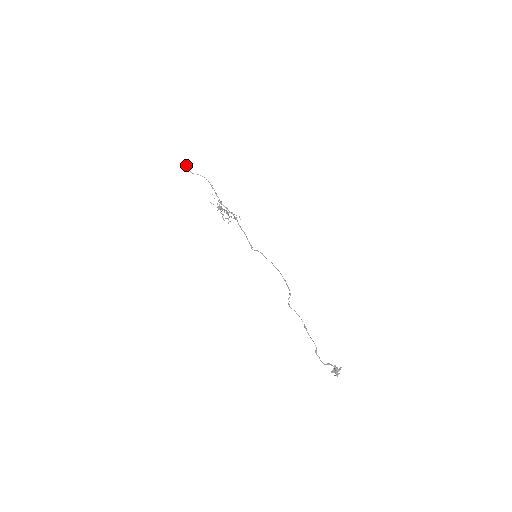
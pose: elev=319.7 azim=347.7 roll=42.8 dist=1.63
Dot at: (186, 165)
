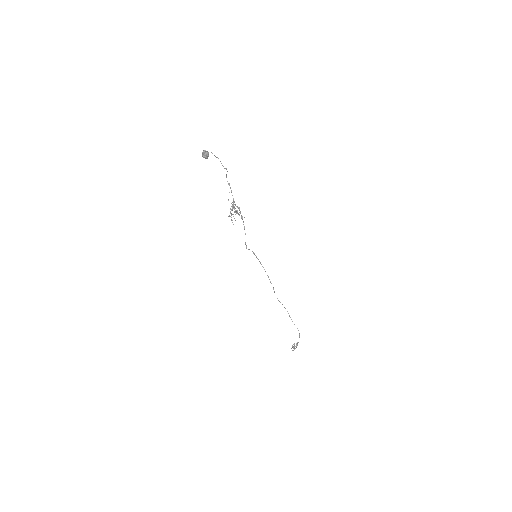
Dot at: occluded
